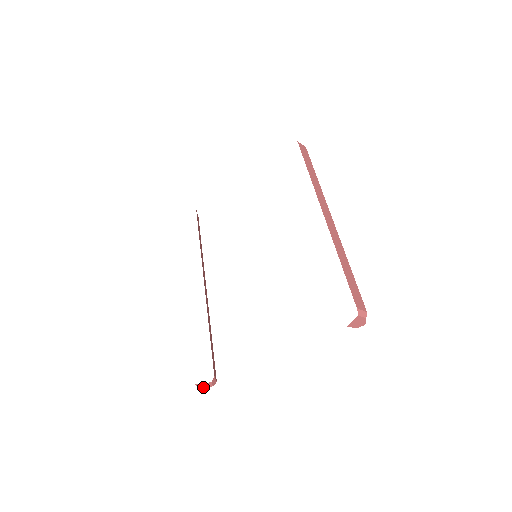
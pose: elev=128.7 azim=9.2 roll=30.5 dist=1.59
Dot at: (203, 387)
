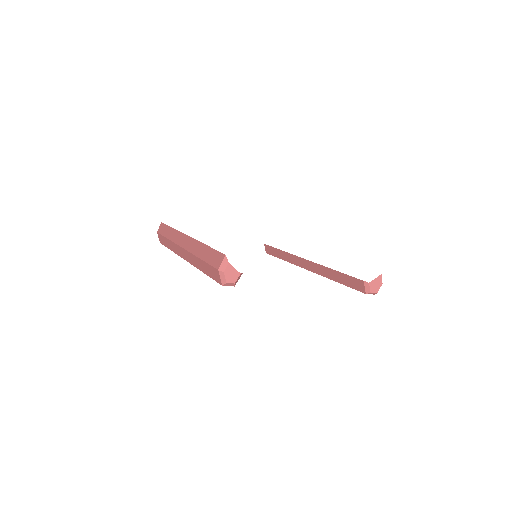
Dot at: (227, 277)
